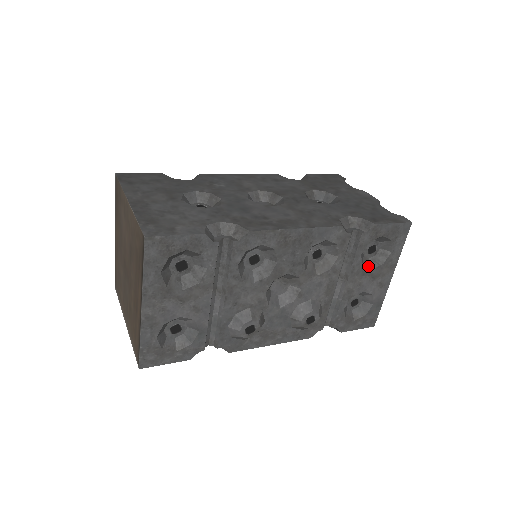
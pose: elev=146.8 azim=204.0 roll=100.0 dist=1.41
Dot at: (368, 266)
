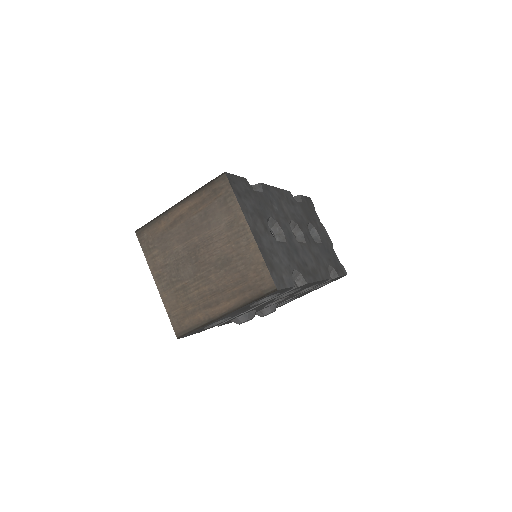
Dot at: occluded
